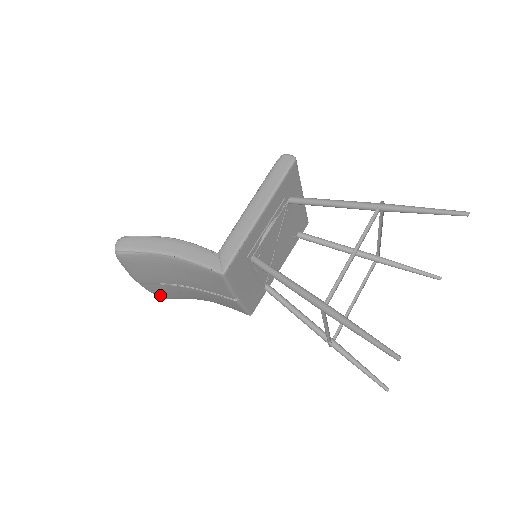
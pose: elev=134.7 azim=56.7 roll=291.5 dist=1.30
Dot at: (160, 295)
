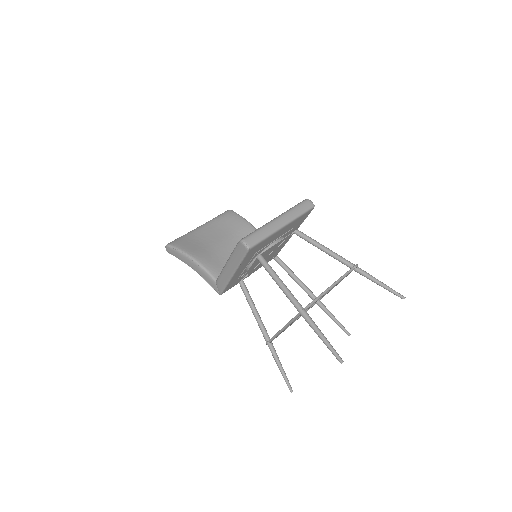
Dot at: occluded
